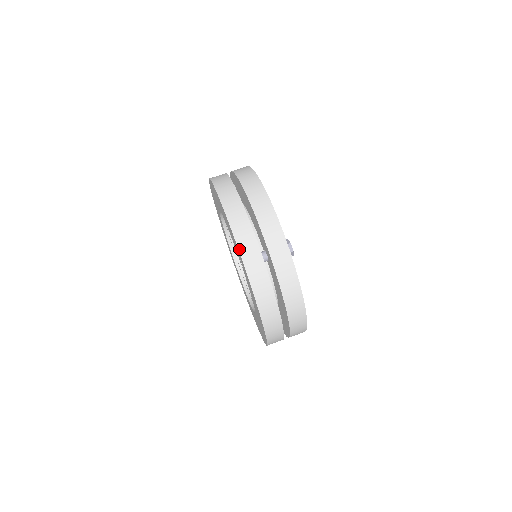
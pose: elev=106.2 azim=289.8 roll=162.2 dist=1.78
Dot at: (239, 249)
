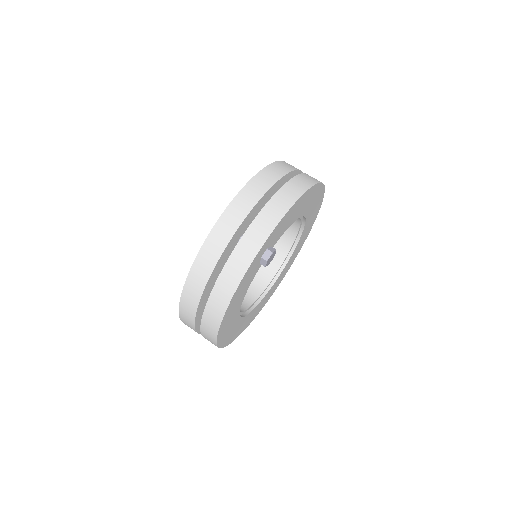
Dot at: (228, 207)
